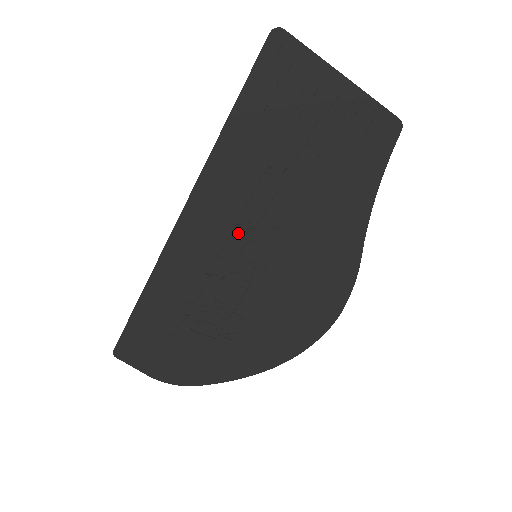
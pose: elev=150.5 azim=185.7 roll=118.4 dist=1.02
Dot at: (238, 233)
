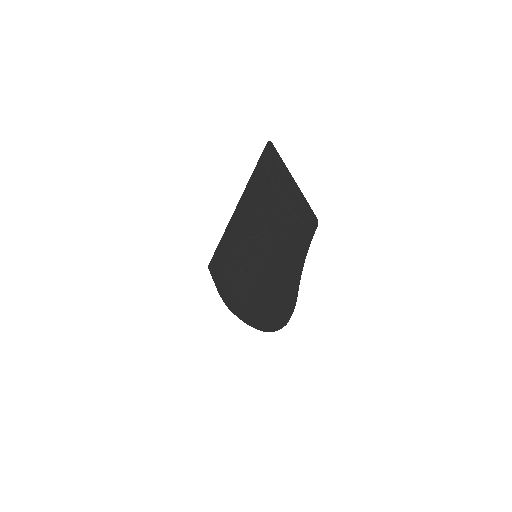
Dot at: (250, 238)
